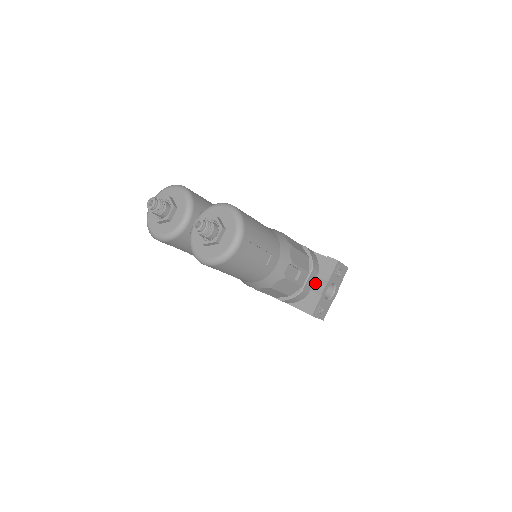
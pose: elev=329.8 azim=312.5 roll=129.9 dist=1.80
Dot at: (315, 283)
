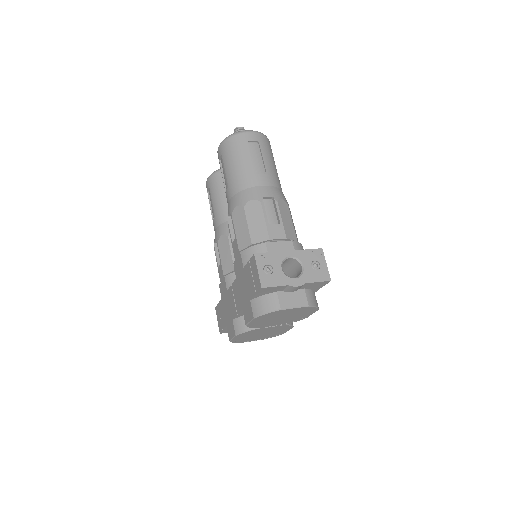
Dot at: occluded
